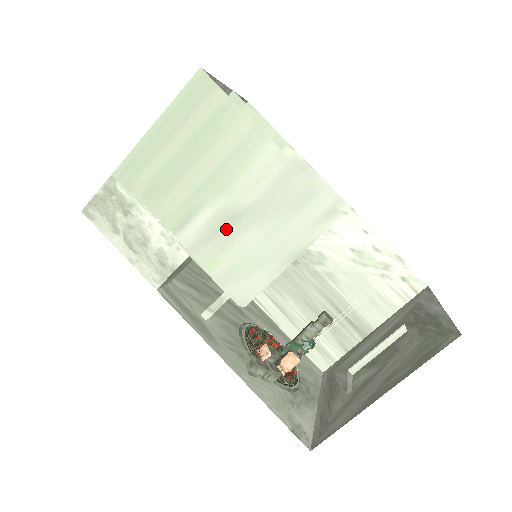
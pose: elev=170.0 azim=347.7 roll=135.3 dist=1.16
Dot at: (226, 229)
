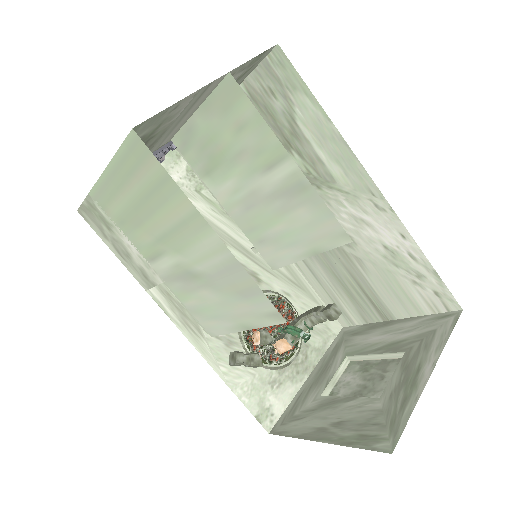
Dot at: (187, 280)
